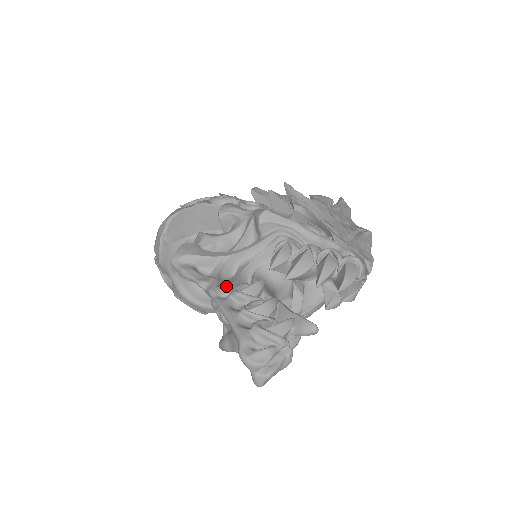
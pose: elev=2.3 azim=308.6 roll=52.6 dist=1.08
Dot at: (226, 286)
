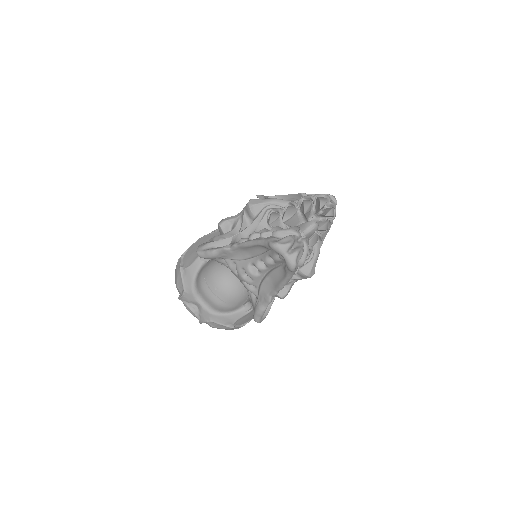
Dot at: (243, 238)
